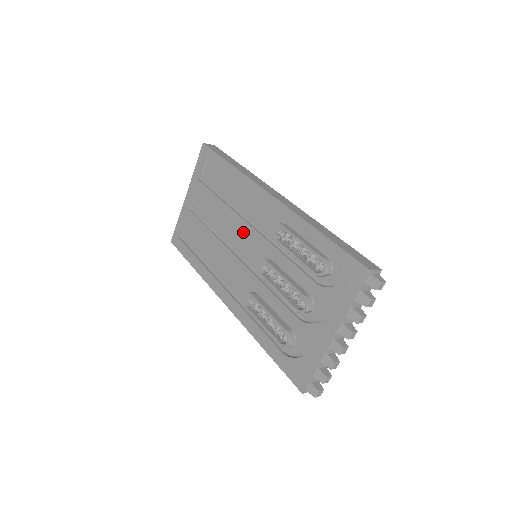
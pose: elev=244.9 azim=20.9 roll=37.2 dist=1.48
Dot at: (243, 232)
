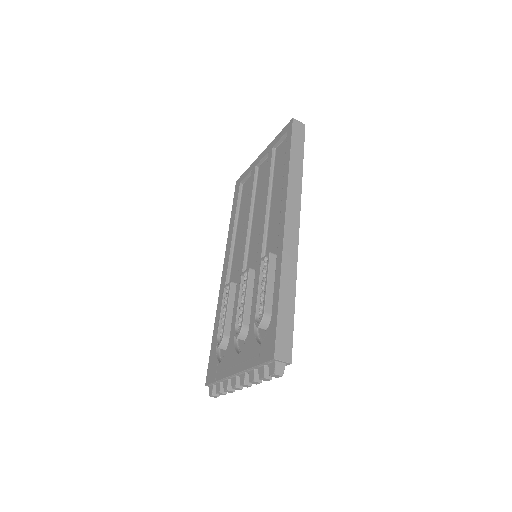
Dot at: occluded
